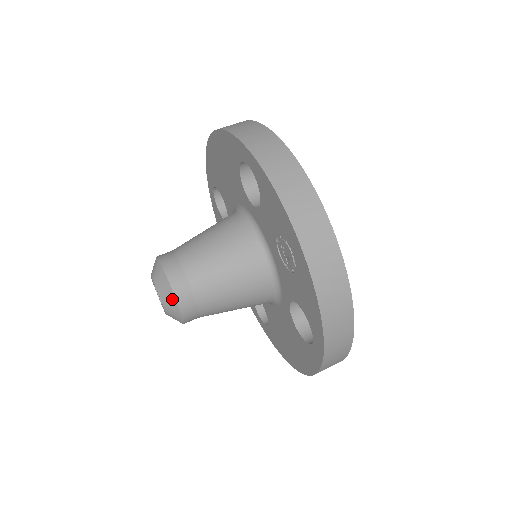
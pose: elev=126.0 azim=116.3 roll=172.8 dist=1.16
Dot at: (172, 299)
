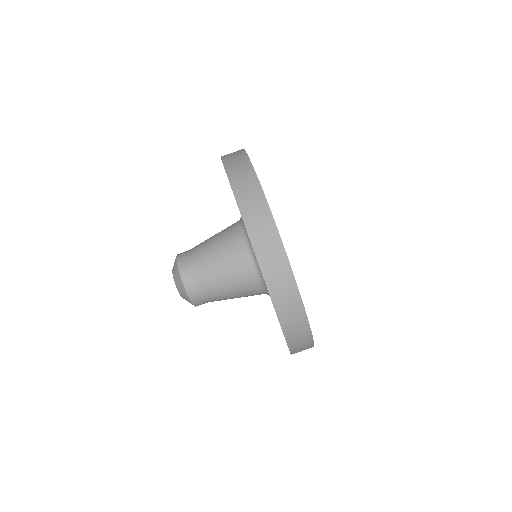
Dot at: occluded
